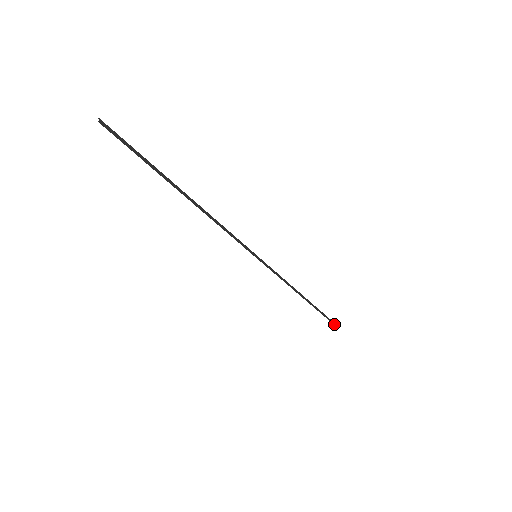
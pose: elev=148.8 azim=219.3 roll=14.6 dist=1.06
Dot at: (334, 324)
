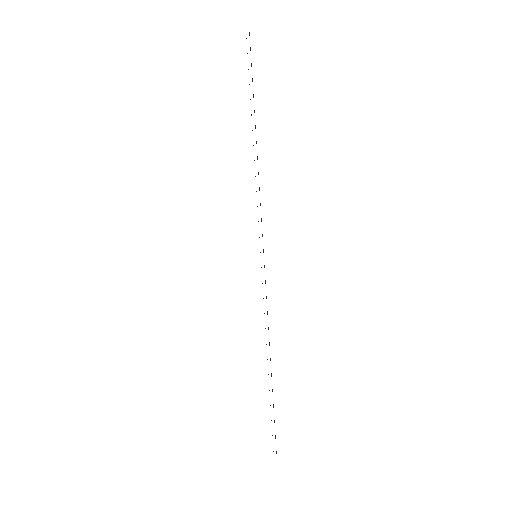
Dot at: occluded
